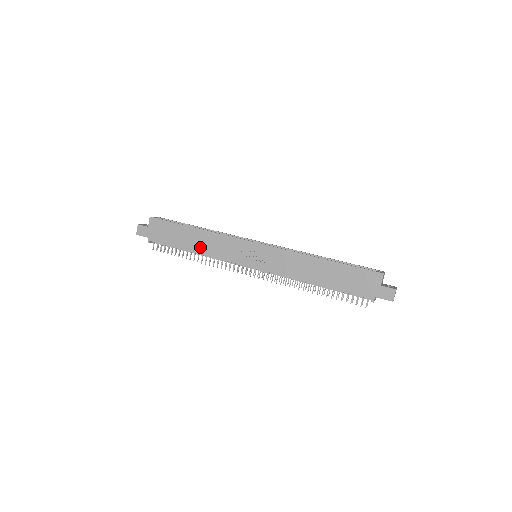
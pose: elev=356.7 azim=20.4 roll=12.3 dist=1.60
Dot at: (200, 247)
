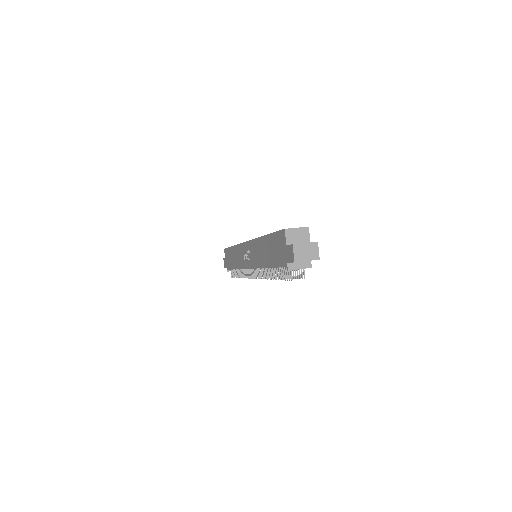
Dot at: (236, 263)
